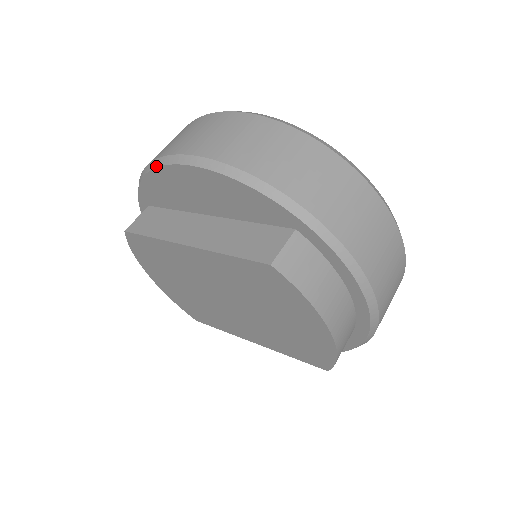
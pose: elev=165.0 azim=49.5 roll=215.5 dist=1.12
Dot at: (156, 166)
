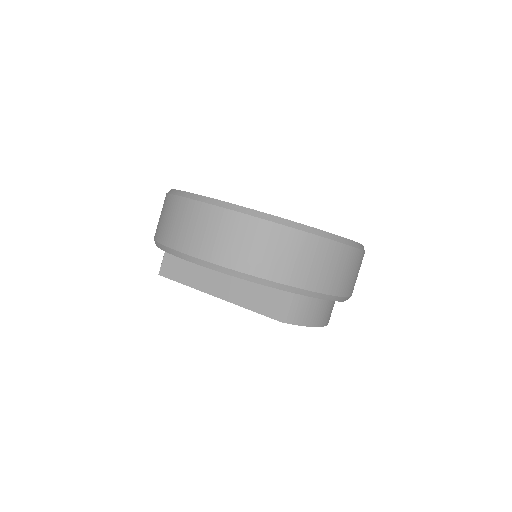
Dot at: (175, 255)
